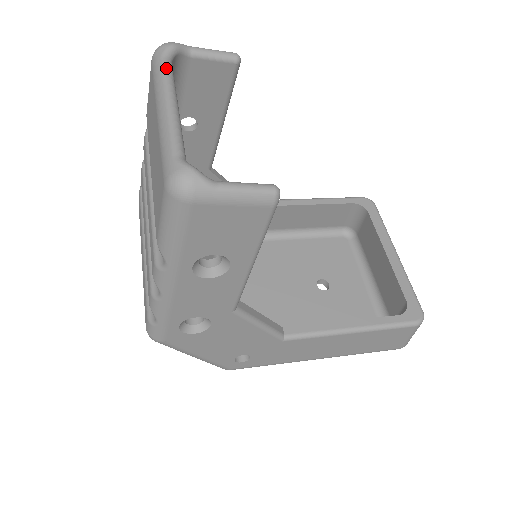
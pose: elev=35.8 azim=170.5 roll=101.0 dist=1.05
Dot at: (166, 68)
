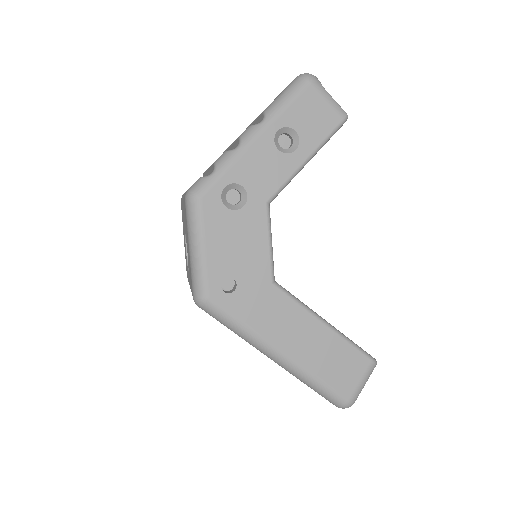
Dot at: occluded
